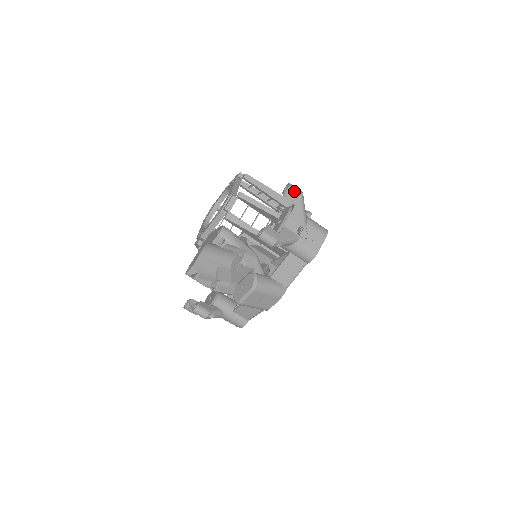
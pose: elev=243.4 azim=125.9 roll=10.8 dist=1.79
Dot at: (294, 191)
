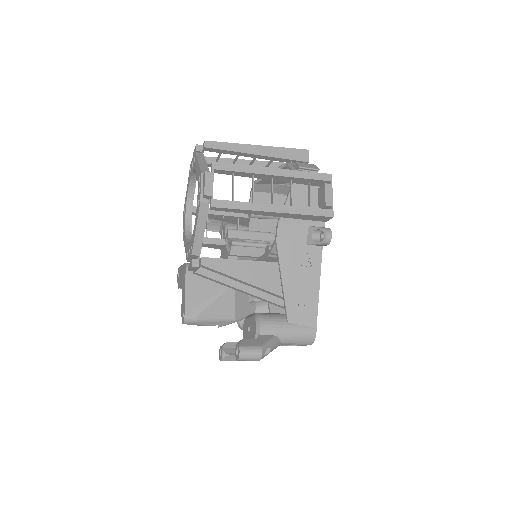
Dot at: (246, 360)
